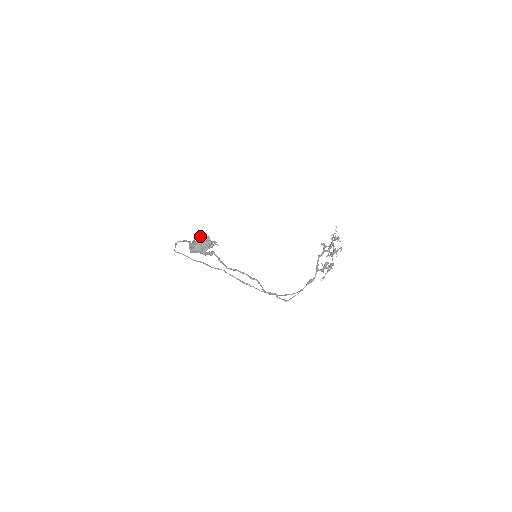
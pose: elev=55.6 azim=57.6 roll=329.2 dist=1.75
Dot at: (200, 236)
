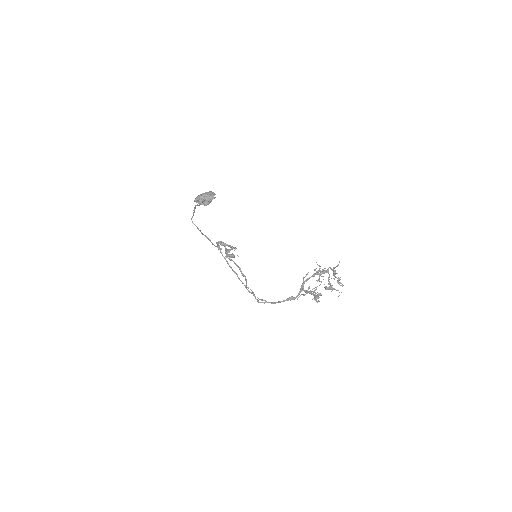
Dot at: (209, 191)
